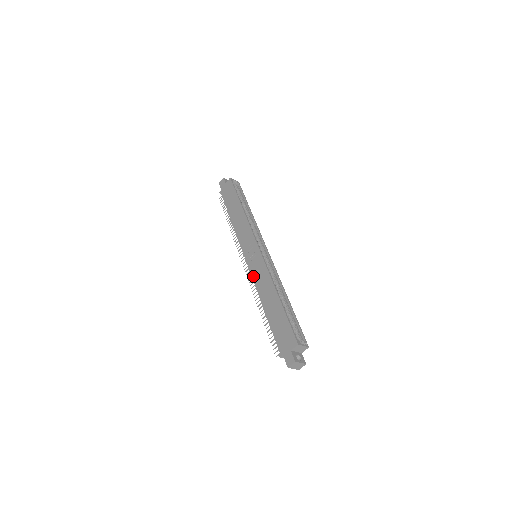
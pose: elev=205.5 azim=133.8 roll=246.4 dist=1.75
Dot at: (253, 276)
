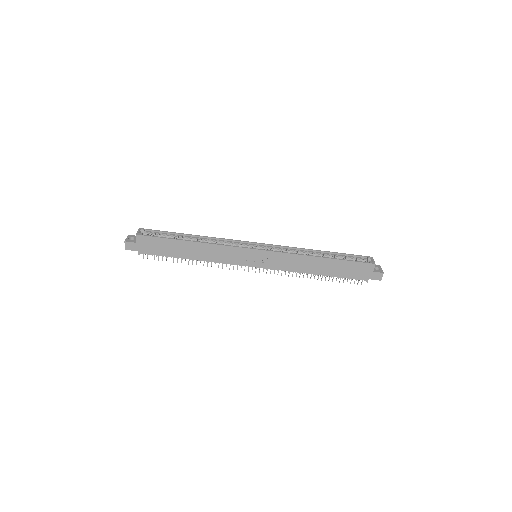
Dot at: (280, 269)
